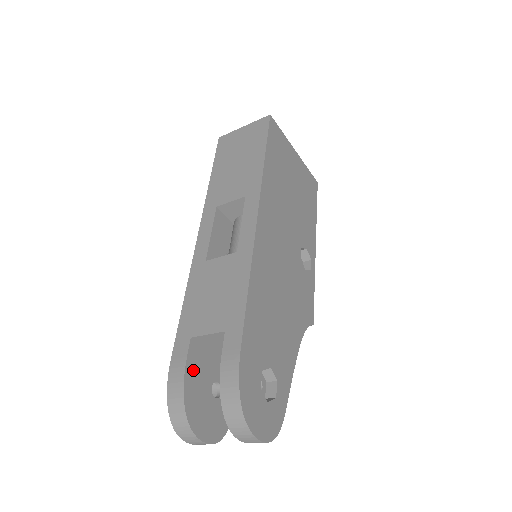
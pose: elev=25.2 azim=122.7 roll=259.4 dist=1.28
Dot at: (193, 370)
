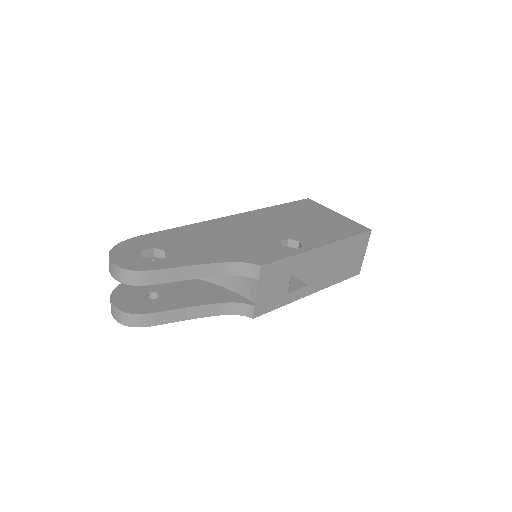
Dot at: occluded
